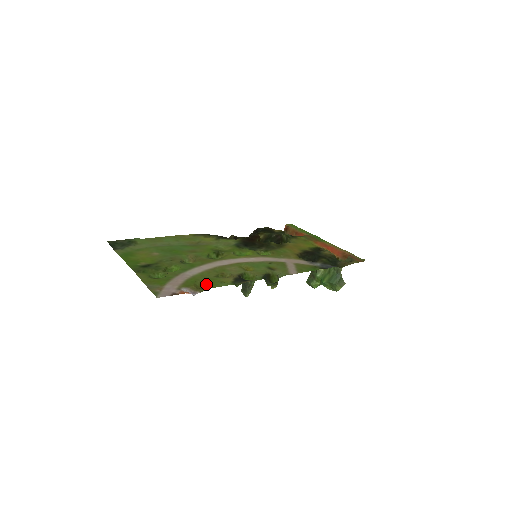
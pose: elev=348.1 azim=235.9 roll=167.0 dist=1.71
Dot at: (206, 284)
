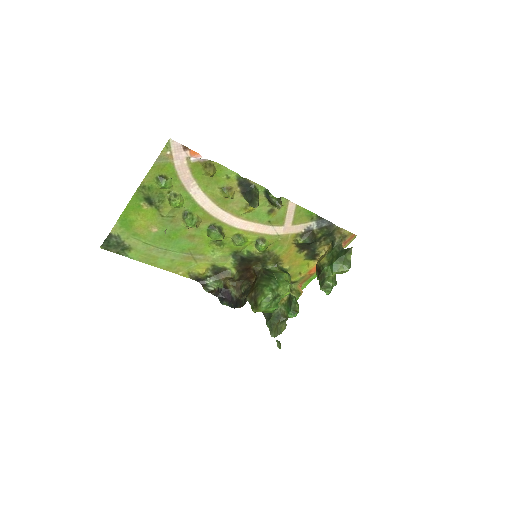
Dot at: (213, 175)
